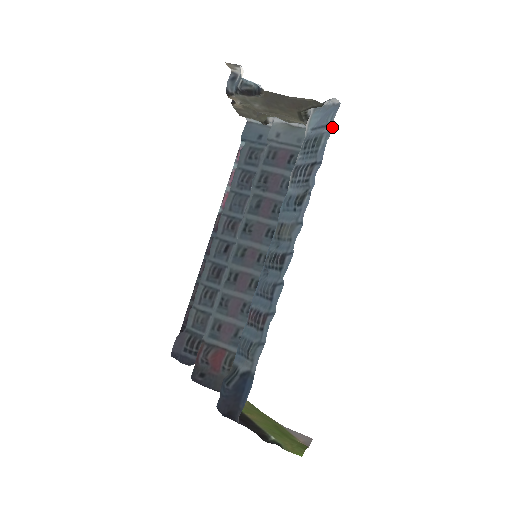
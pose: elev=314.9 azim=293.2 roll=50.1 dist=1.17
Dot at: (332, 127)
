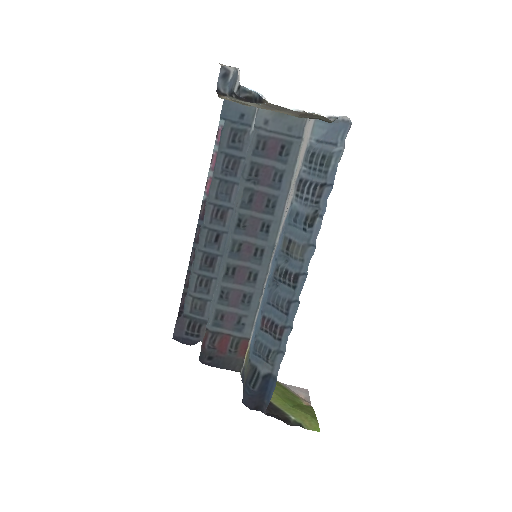
Dot at: (343, 148)
